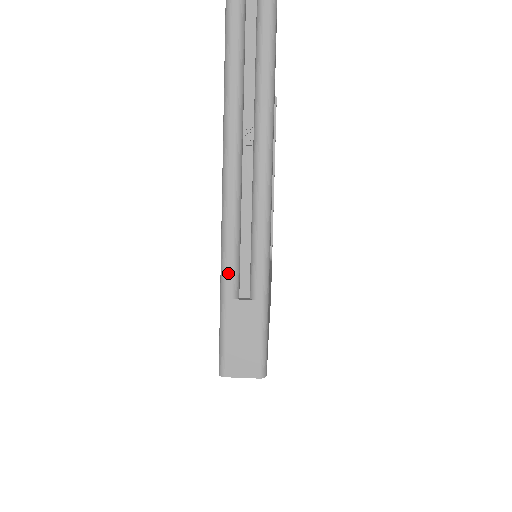
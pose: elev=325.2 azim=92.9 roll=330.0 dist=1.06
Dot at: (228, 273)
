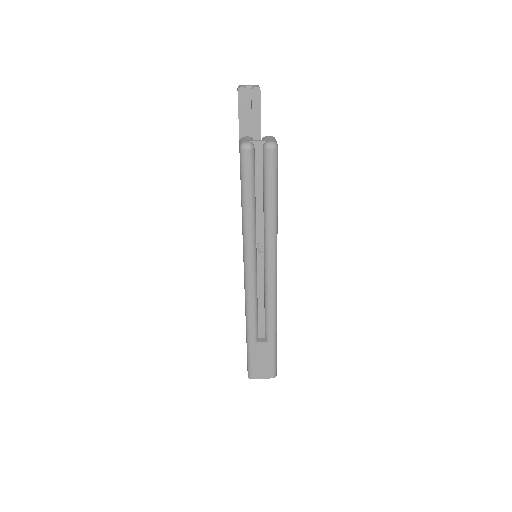
Dot at: (251, 330)
